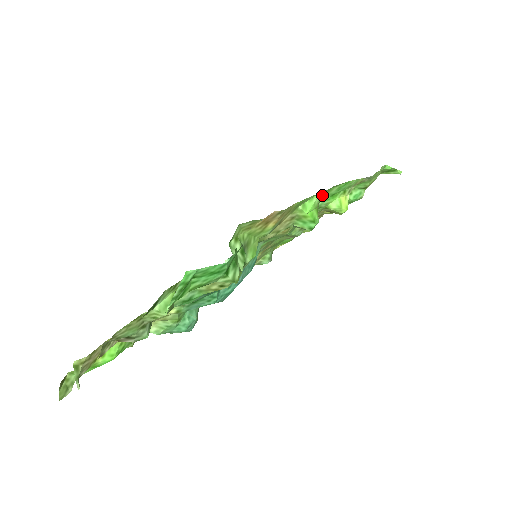
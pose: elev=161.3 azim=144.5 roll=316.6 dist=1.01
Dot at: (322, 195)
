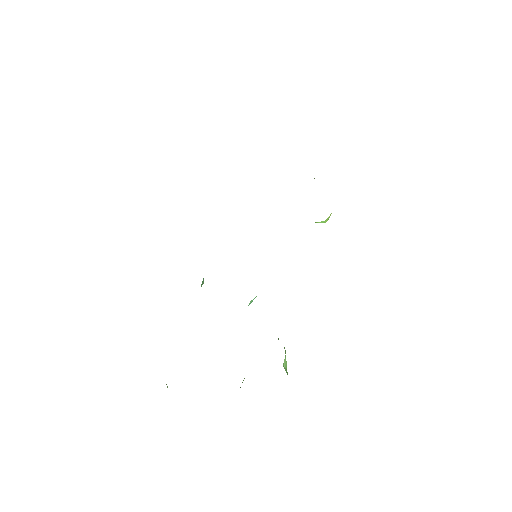
Dot at: occluded
